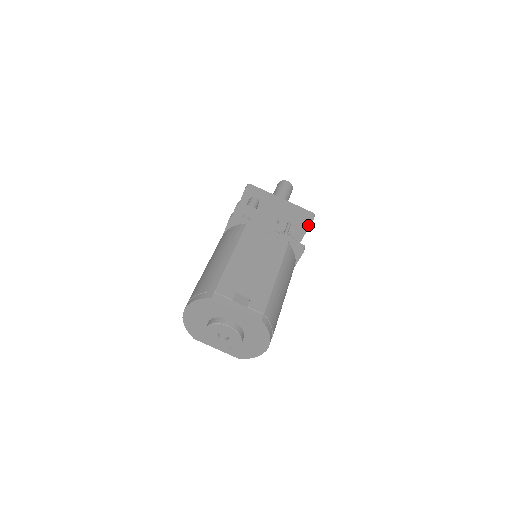
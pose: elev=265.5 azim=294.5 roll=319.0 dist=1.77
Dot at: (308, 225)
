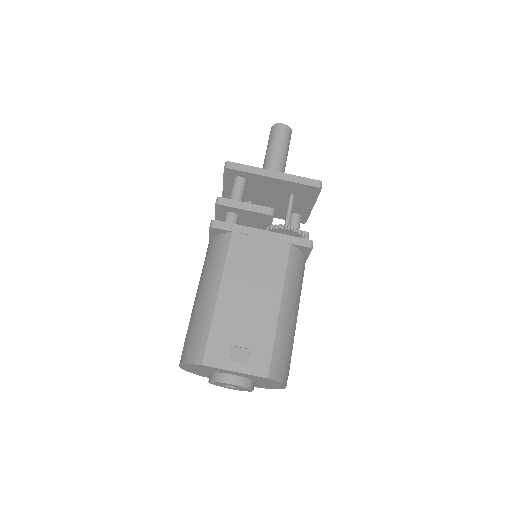
Dot at: (316, 195)
